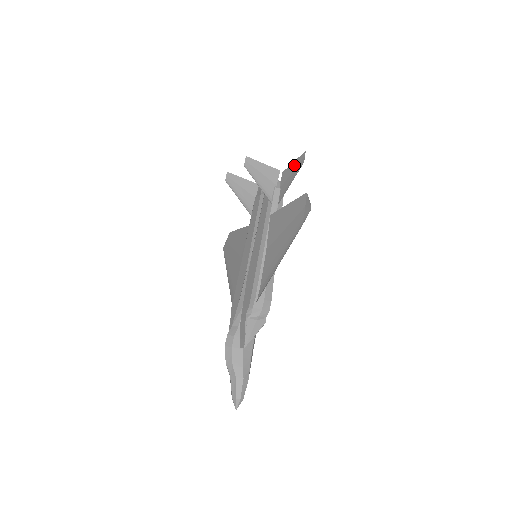
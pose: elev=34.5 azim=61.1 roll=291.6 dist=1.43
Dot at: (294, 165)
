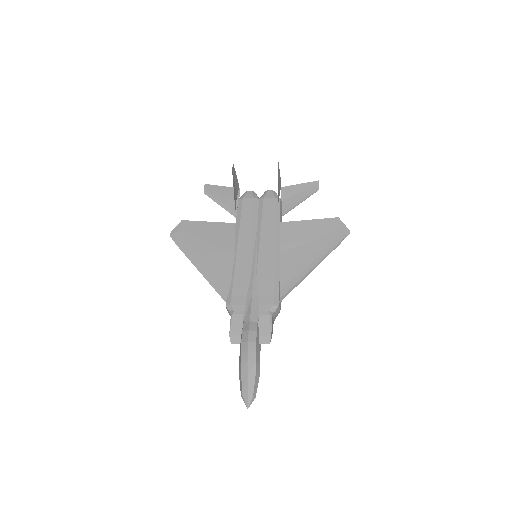
Dot at: (302, 187)
